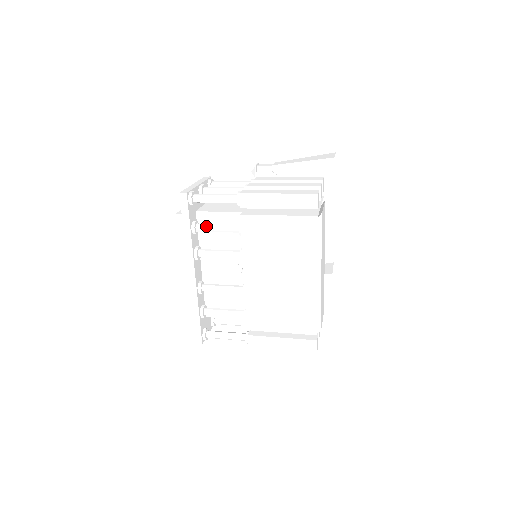
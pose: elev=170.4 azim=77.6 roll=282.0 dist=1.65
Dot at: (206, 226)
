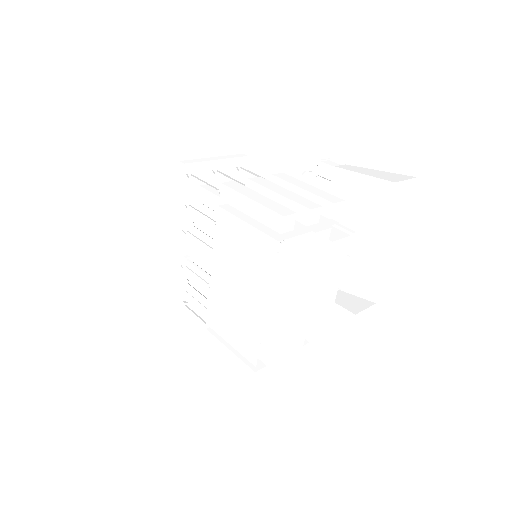
Dot at: (196, 204)
